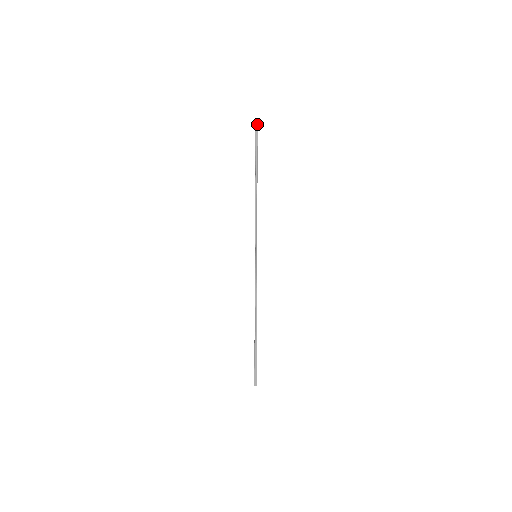
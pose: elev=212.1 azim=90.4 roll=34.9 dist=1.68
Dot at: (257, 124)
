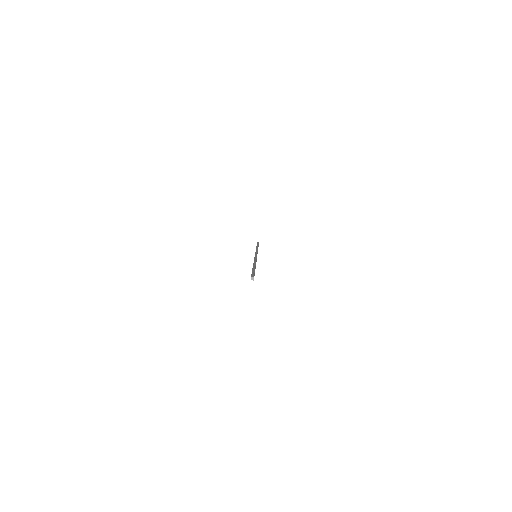
Dot at: (253, 280)
